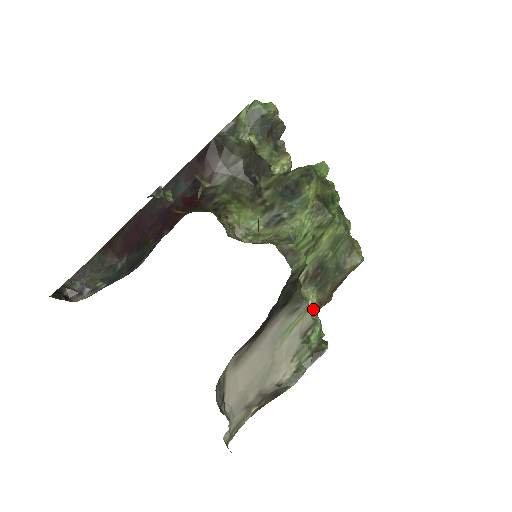
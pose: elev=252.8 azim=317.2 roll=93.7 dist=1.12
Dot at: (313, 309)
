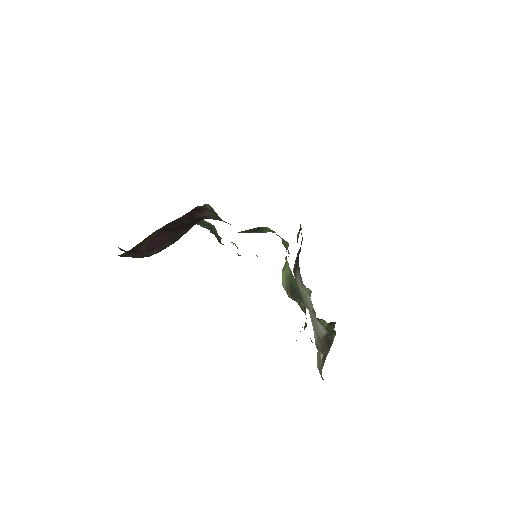
Dot at: (306, 306)
